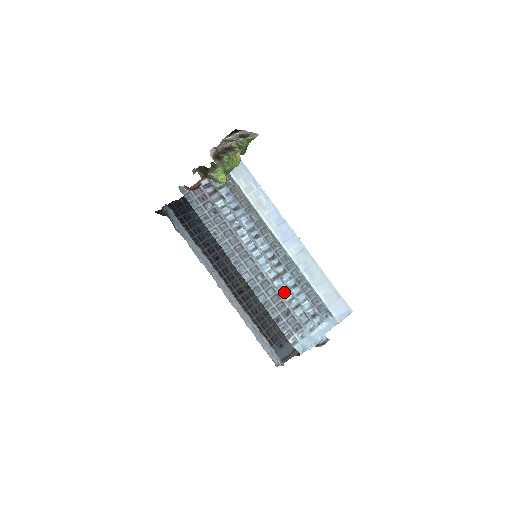
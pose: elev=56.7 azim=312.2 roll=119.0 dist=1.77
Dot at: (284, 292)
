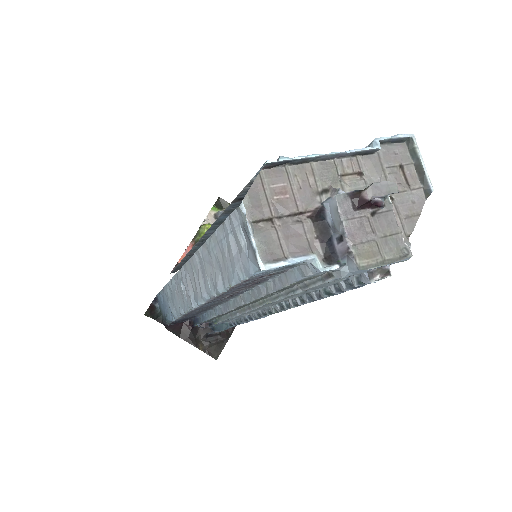
Dot at: occluded
